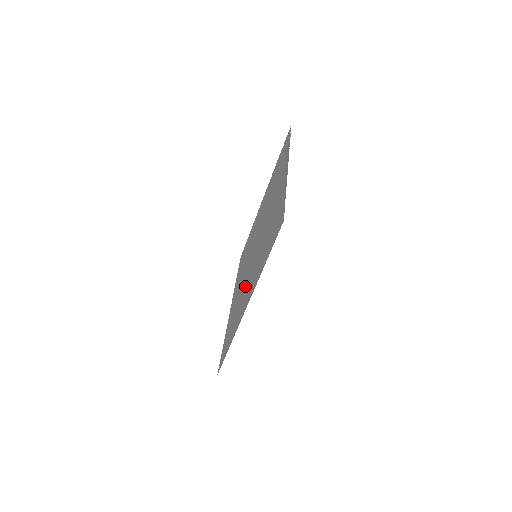
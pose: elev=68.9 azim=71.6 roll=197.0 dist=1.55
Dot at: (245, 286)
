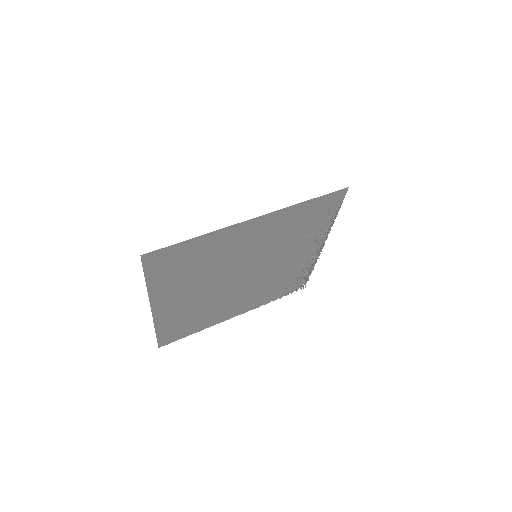
Dot at: (228, 259)
